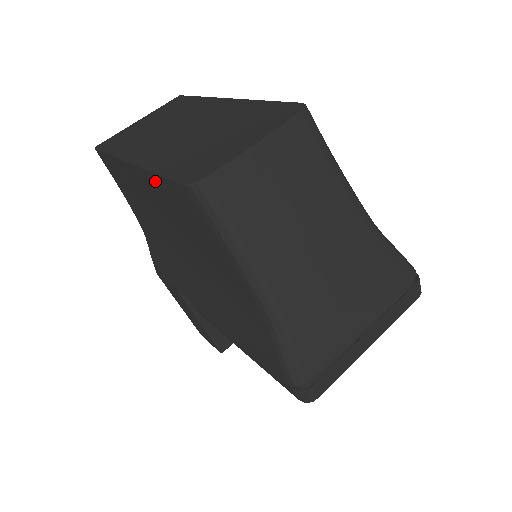
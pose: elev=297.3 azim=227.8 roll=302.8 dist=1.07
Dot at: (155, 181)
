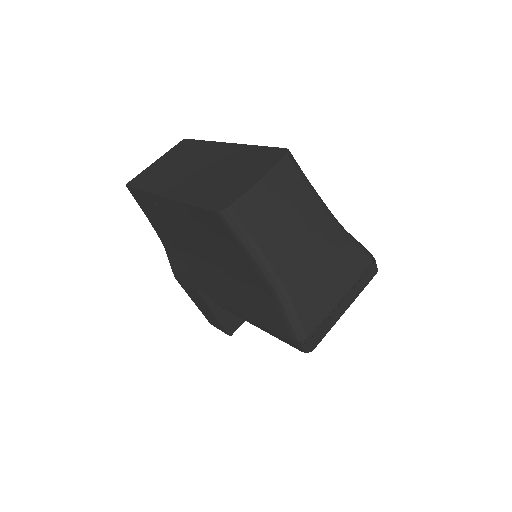
Dot at: (188, 209)
